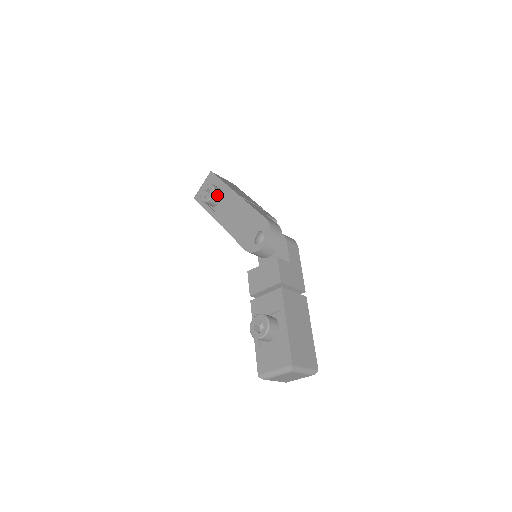
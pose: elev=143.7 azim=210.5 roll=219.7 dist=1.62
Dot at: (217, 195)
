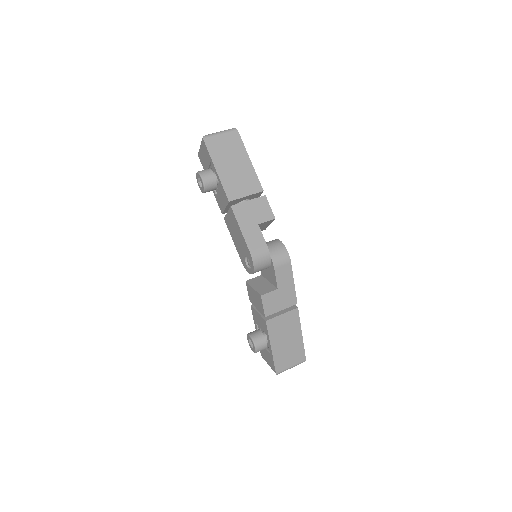
Dot at: (210, 188)
